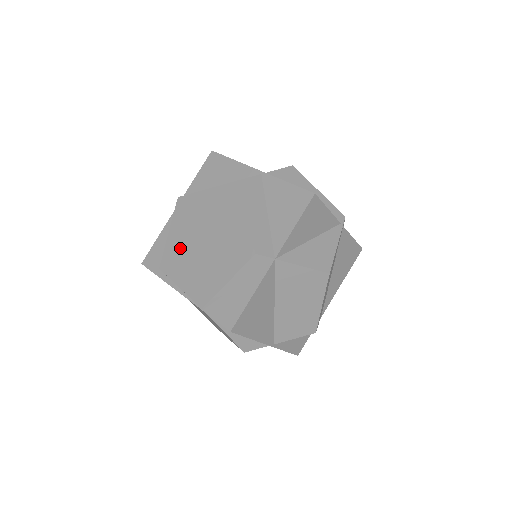
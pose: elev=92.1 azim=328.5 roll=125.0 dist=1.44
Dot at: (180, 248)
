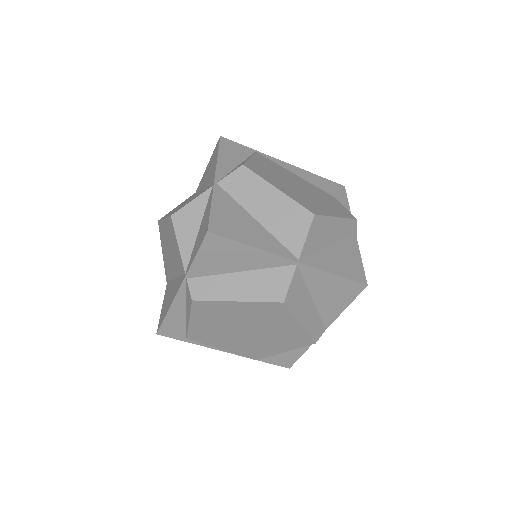
Dot at: (213, 332)
